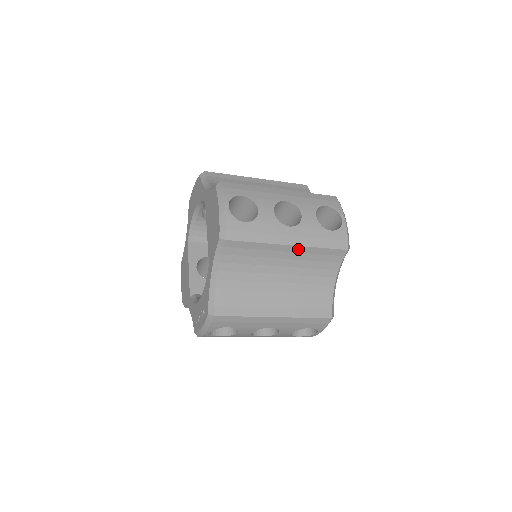
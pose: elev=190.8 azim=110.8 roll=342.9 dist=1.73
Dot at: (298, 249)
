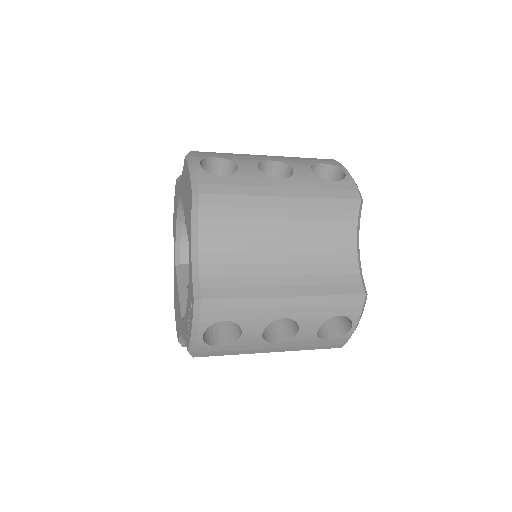
Dot at: (296, 203)
